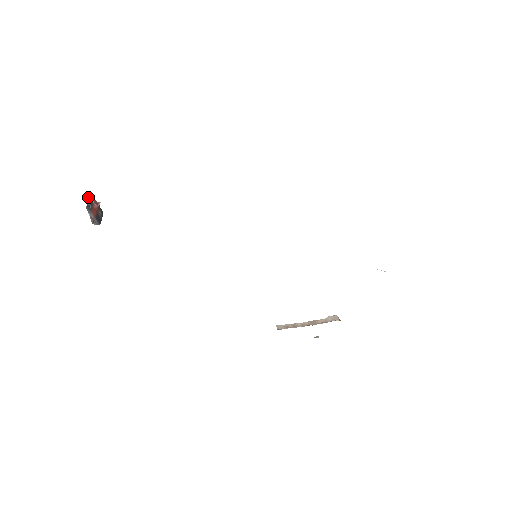
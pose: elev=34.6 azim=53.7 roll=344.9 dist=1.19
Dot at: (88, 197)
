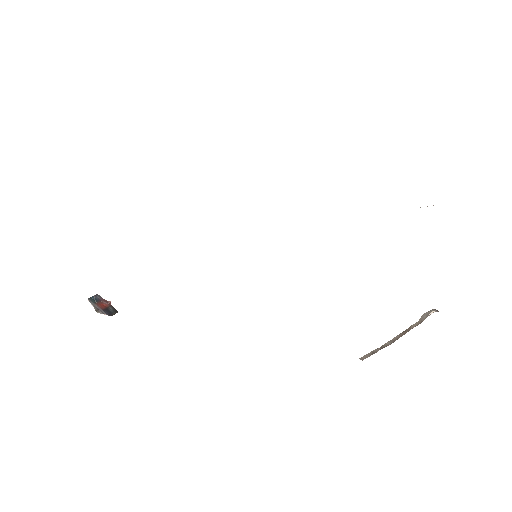
Dot at: (94, 296)
